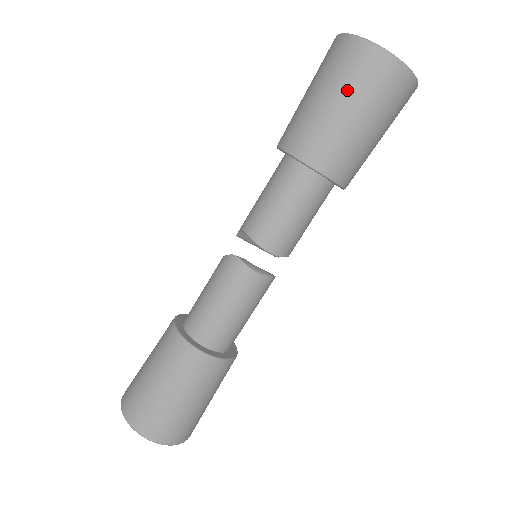
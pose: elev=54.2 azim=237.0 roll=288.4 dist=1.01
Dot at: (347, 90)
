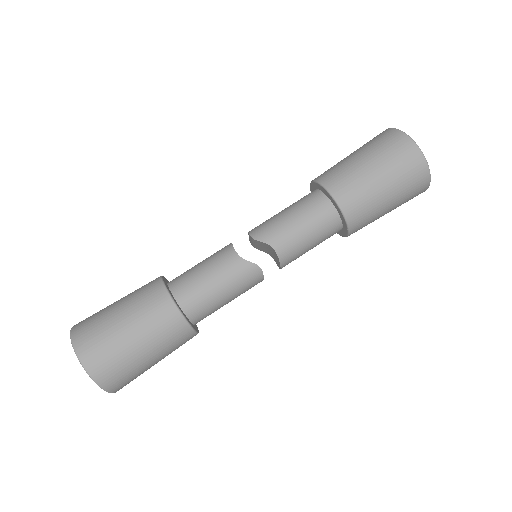
Dot at: (401, 198)
